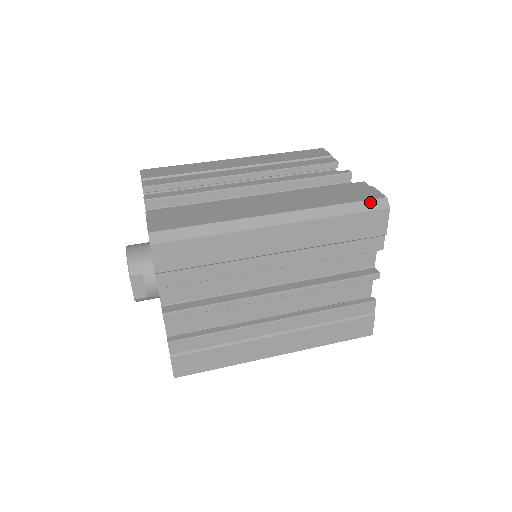
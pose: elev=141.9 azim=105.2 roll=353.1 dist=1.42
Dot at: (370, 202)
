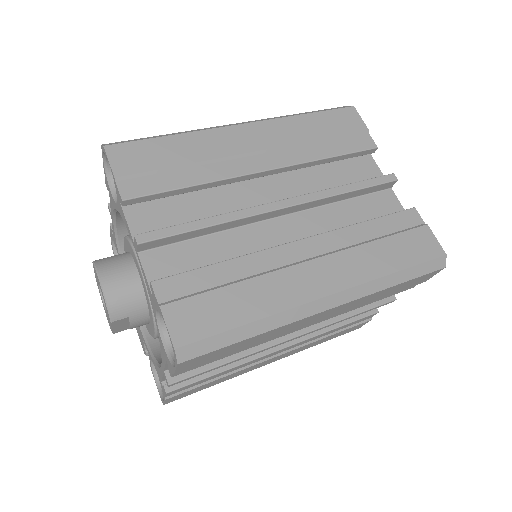
Dot at: (429, 264)
